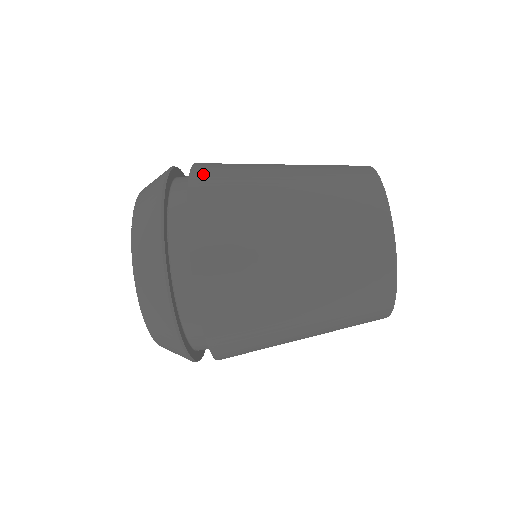
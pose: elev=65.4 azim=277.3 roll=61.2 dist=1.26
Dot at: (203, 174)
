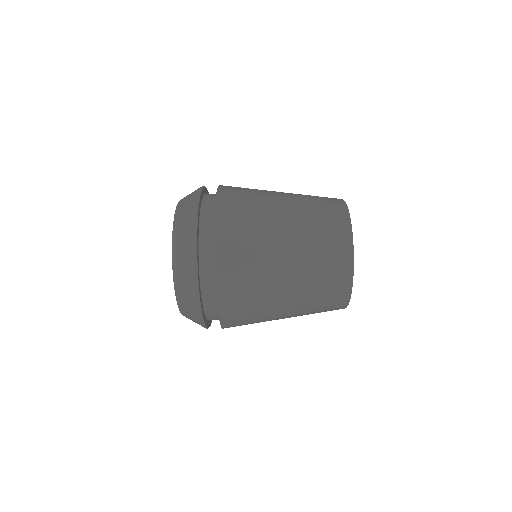
Dot at: (224, 219)
